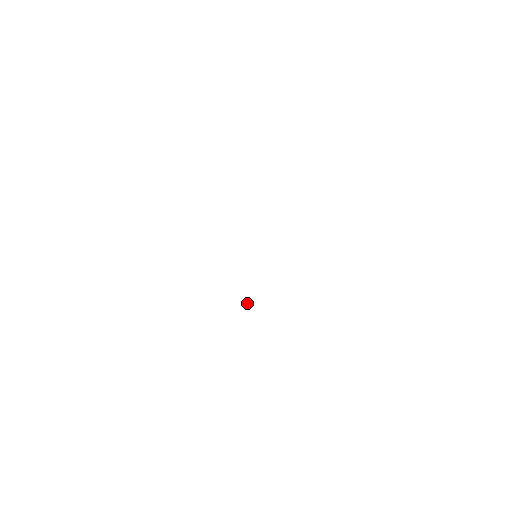
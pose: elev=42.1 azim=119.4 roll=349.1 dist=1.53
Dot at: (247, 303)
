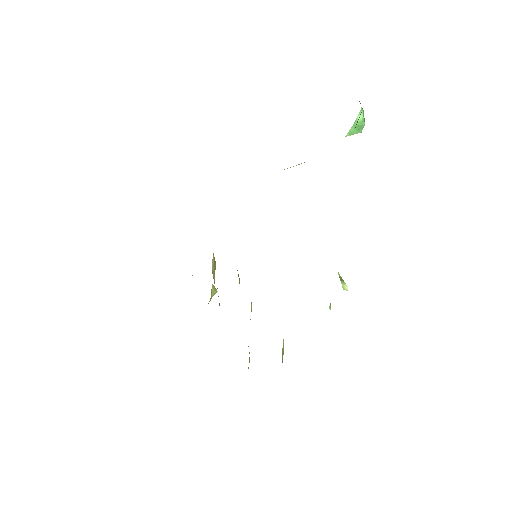
Dot at: occluded
